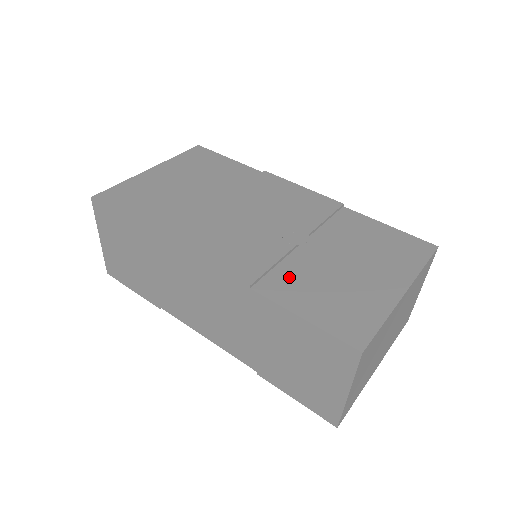
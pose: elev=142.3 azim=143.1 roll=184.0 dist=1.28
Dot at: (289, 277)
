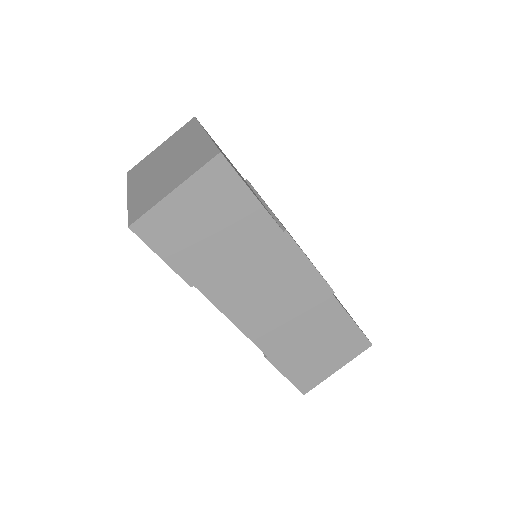
Dot at: occluded
